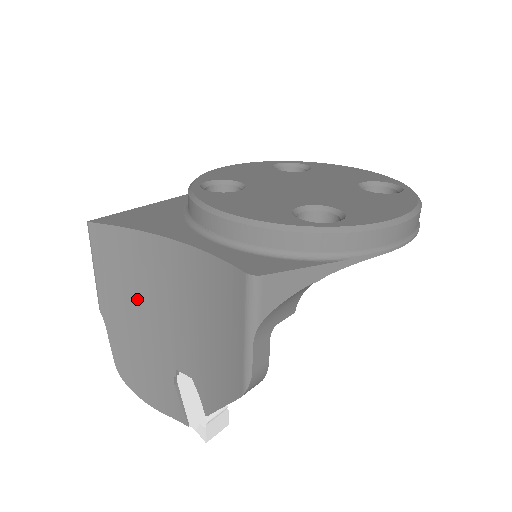
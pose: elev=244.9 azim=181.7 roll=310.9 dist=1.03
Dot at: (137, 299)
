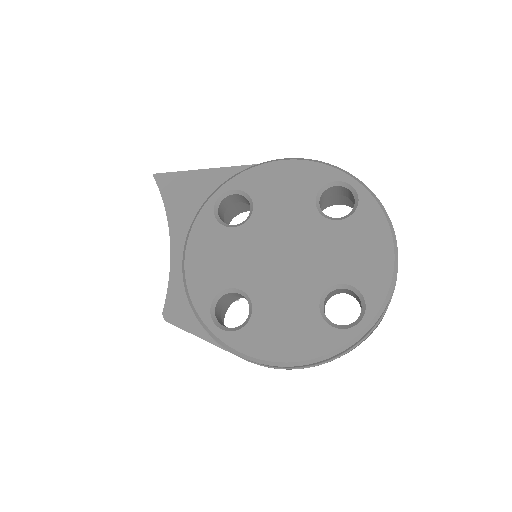
Dot at: occluded
